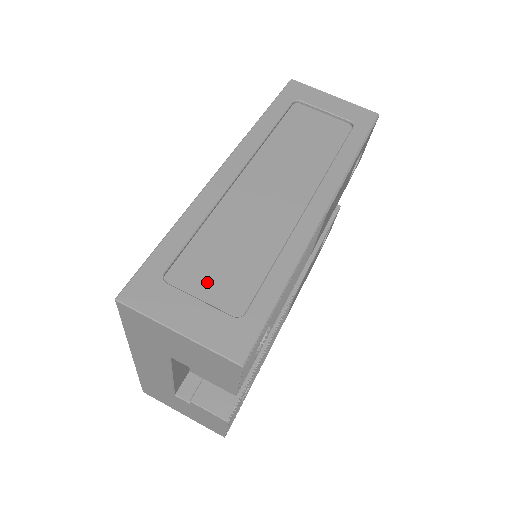
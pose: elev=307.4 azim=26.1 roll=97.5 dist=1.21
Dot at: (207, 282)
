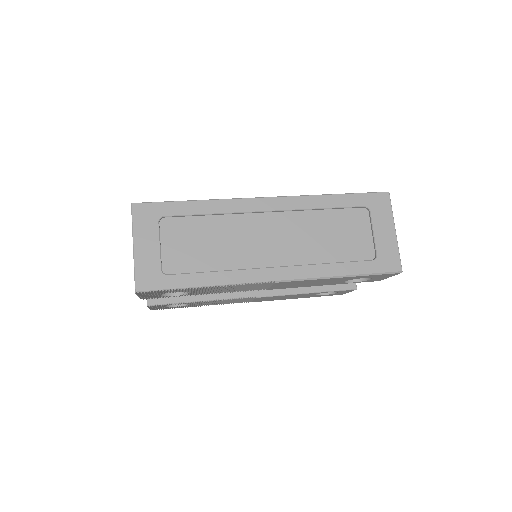
Dot at: (175, 242)
